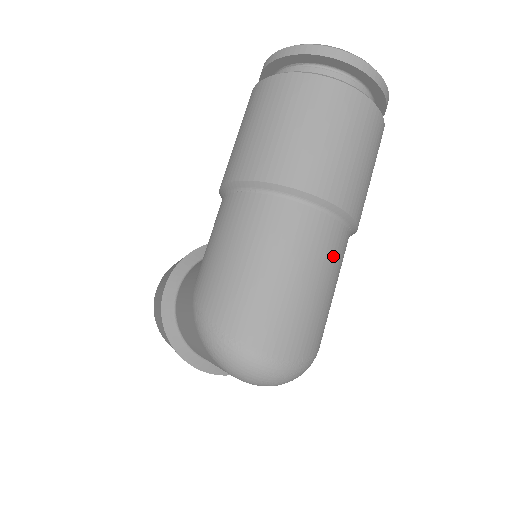
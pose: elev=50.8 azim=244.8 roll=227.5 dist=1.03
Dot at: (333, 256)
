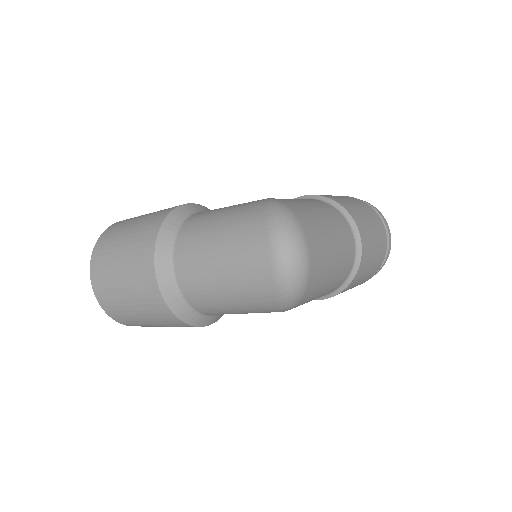
Dot at: (341, 274)
